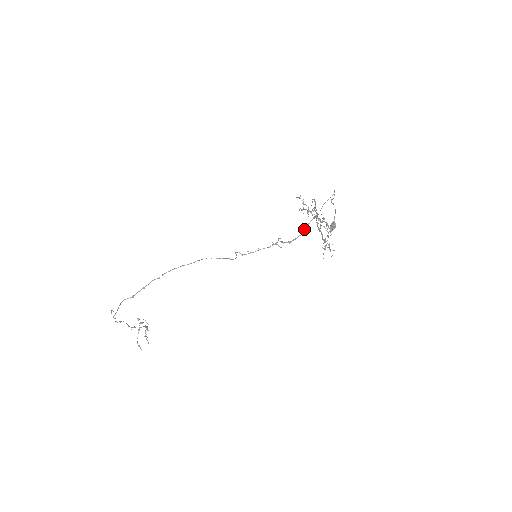
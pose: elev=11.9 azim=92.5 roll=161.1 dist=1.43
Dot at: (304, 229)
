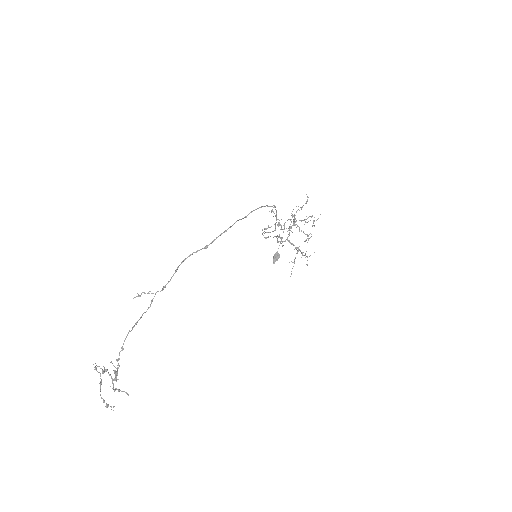
Dot at: occluded
